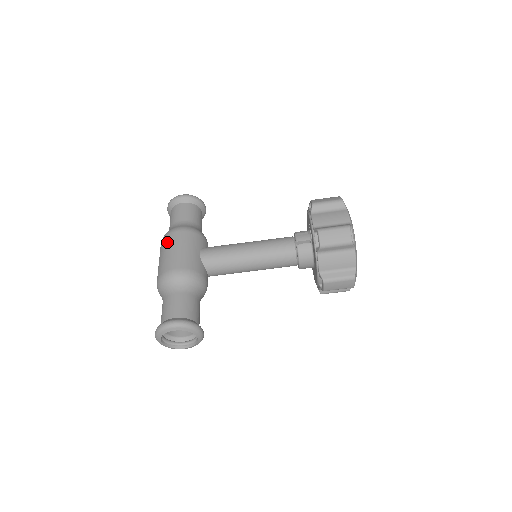
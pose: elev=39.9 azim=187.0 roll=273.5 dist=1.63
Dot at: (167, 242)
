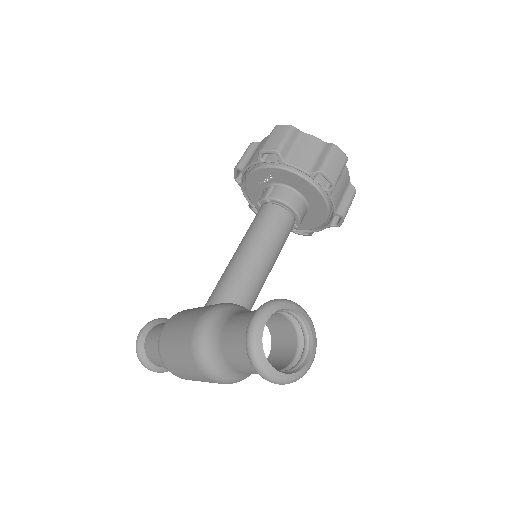
Dot at: (165, 342)
